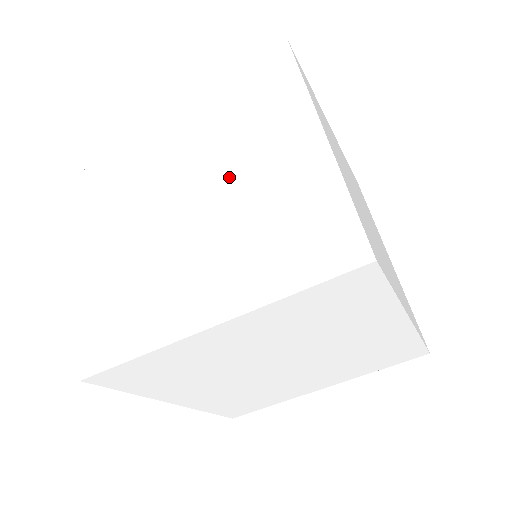
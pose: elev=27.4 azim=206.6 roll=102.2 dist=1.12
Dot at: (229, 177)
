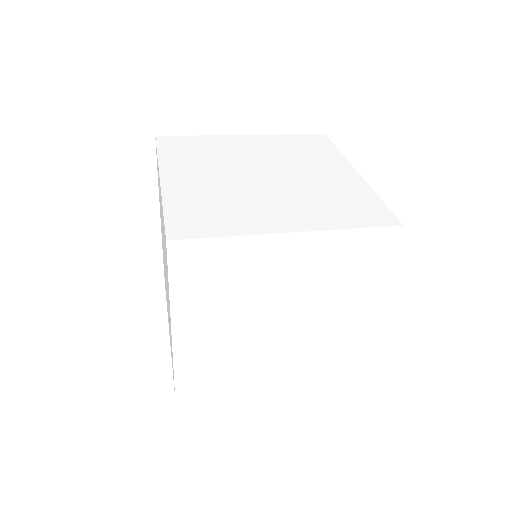
Dot at: (163, 239)
